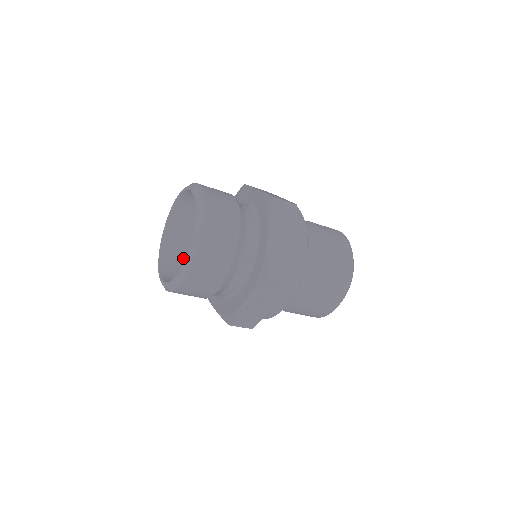
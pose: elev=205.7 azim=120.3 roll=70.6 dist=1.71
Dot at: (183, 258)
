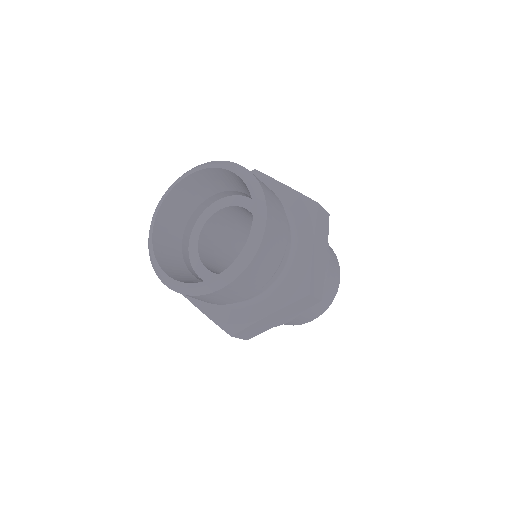
Dot at: (195, 201)
